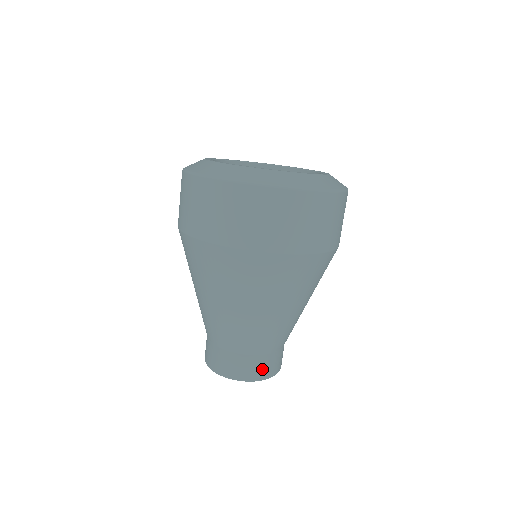
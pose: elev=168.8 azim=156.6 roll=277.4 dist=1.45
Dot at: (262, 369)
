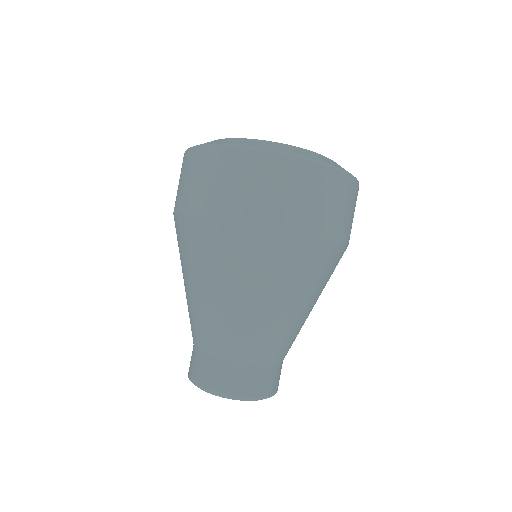
Dot at: (255, 384)
